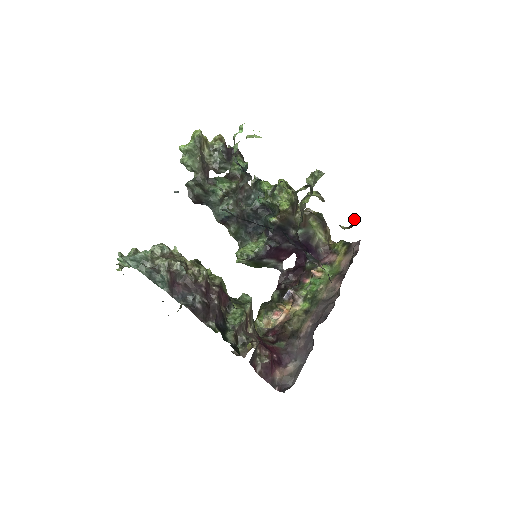
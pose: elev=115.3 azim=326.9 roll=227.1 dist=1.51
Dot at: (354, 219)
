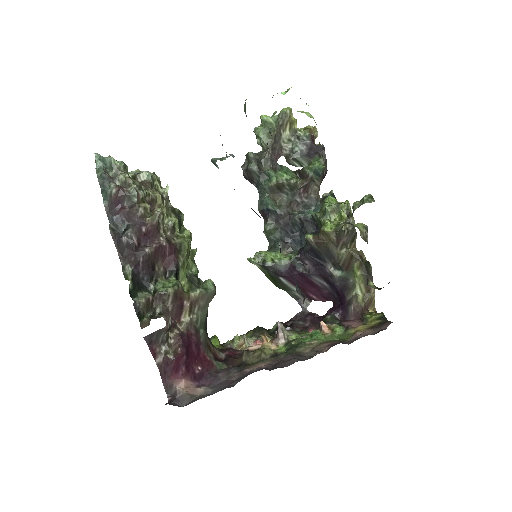
Dot at: (389, 282)
